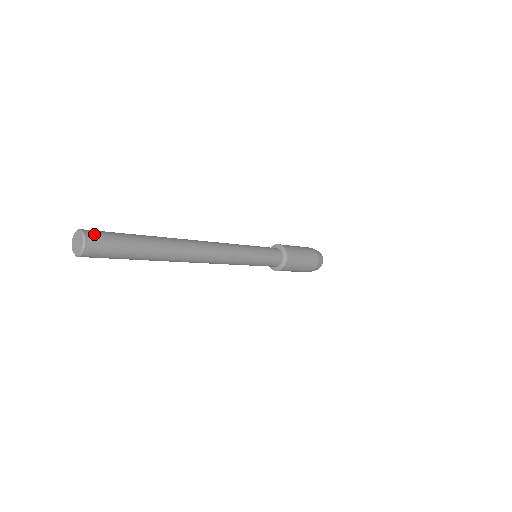
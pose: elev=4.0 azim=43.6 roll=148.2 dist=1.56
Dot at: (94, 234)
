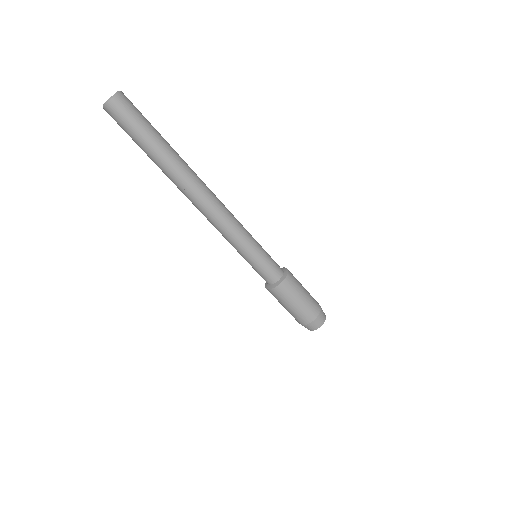
Dot at: (126, 100)
